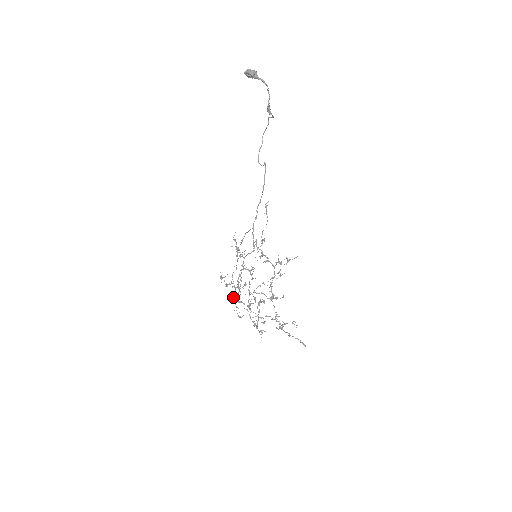
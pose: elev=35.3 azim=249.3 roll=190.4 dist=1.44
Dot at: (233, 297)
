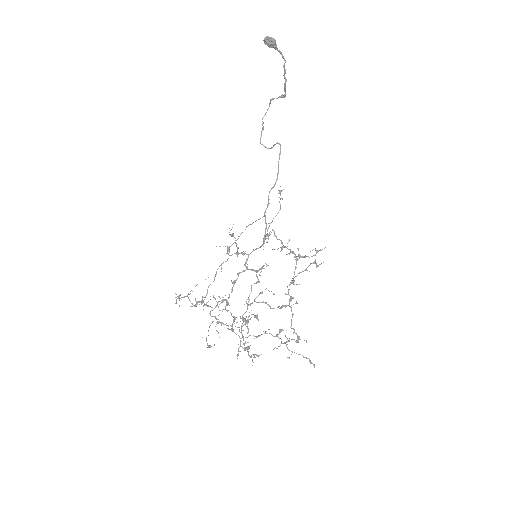
Dot at: (211, 316)
